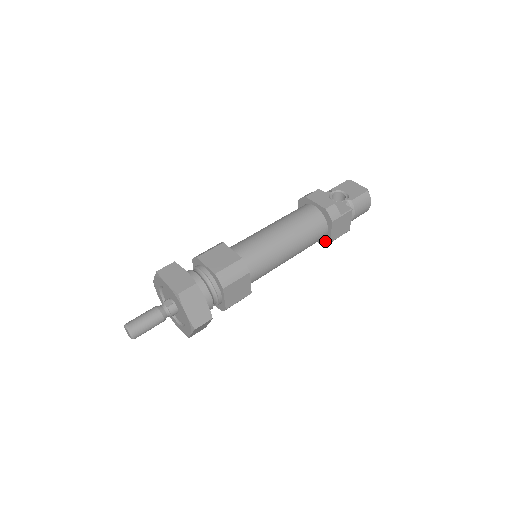
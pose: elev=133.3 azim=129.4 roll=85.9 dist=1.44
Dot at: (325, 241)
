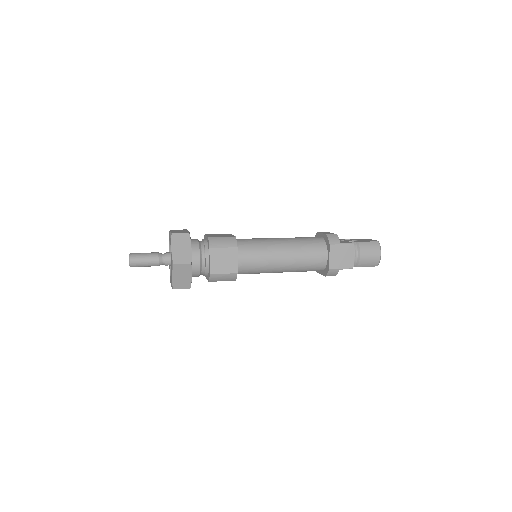
Dot at: (326, 270)
